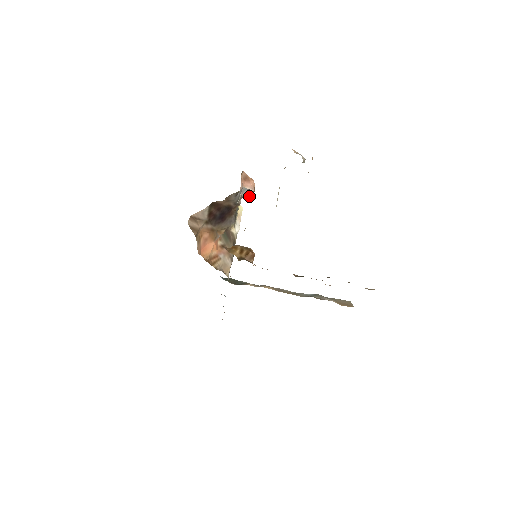
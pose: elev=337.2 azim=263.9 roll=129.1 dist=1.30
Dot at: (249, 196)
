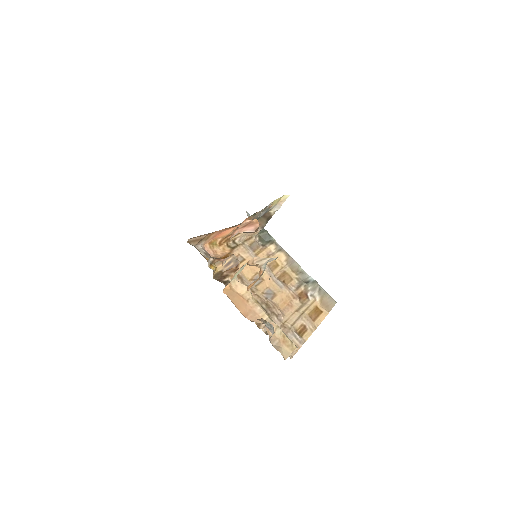
Dot at: (251, 232)
